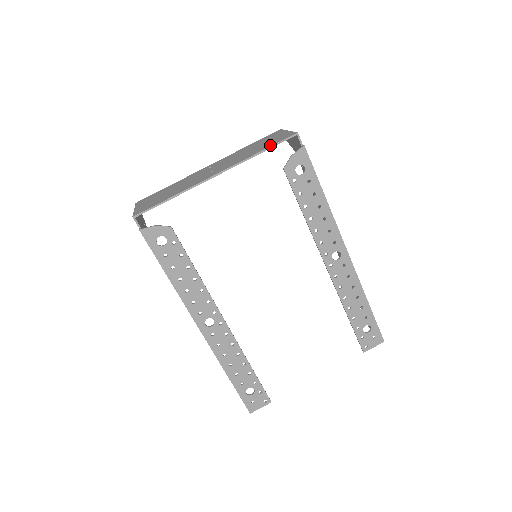
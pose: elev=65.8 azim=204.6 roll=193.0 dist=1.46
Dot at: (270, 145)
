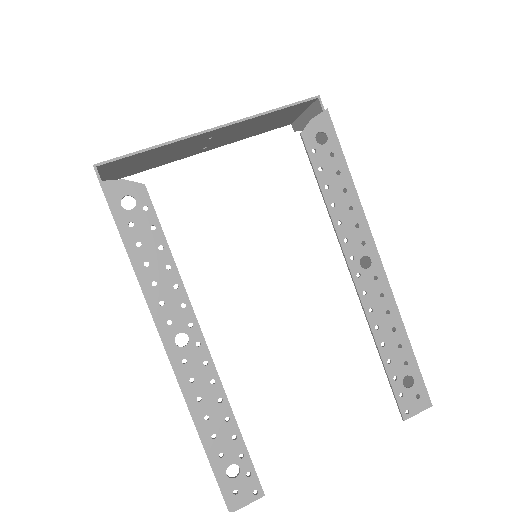
Dot at: (284, 106)
